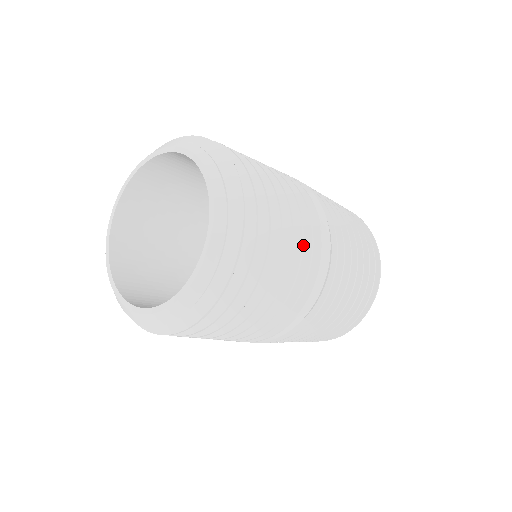
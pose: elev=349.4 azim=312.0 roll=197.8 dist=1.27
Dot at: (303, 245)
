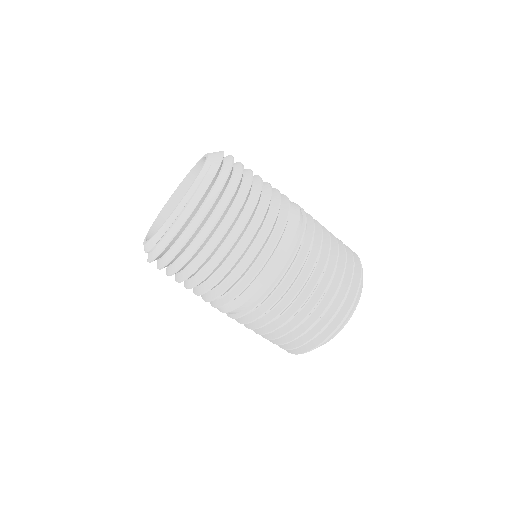
Dot at: (225, 275)
